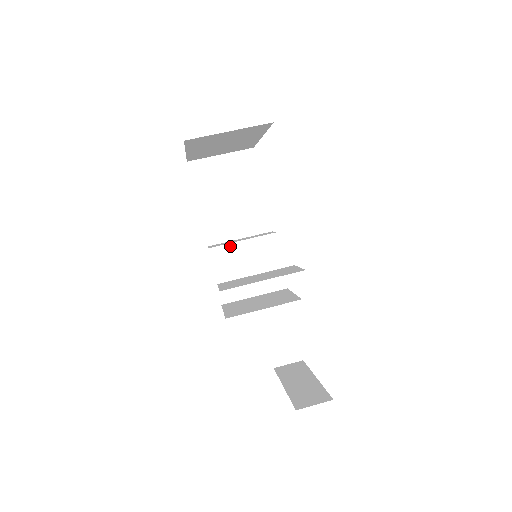
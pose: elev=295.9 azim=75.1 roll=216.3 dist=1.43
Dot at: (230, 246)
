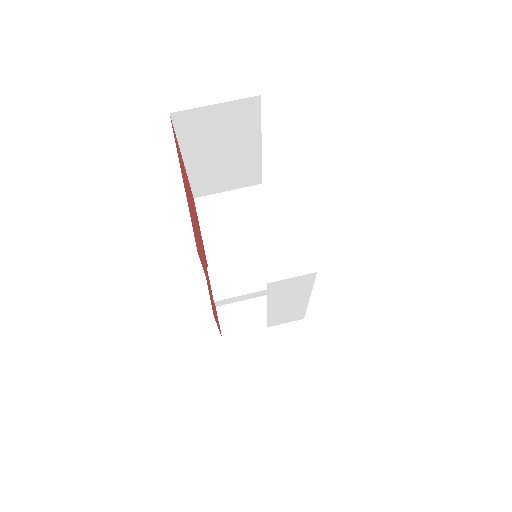
Dot at: (232, 264)
